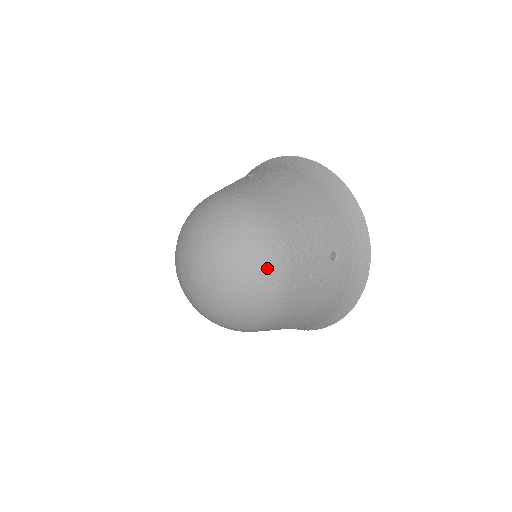
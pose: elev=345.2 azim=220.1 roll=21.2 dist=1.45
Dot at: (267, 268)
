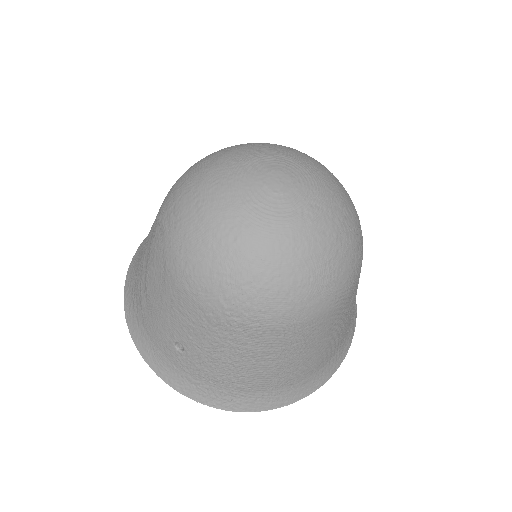
Dot at: (359, 229)
